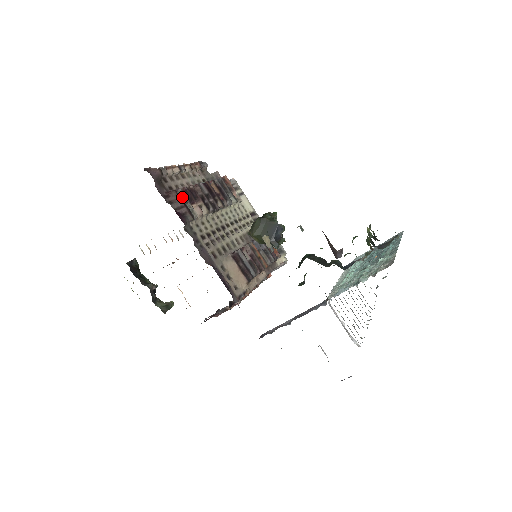
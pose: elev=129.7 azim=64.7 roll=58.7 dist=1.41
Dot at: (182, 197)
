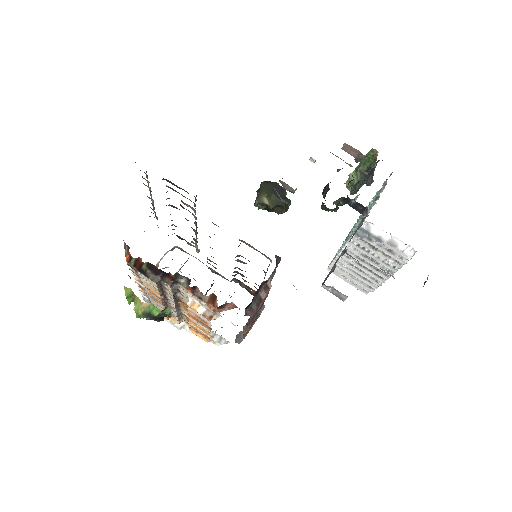
Dot at: (173, 190)
